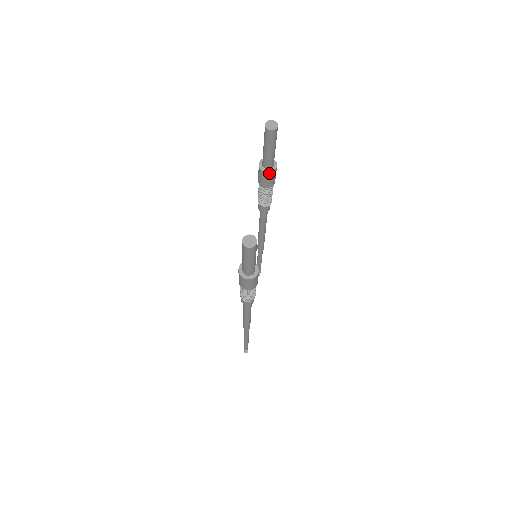
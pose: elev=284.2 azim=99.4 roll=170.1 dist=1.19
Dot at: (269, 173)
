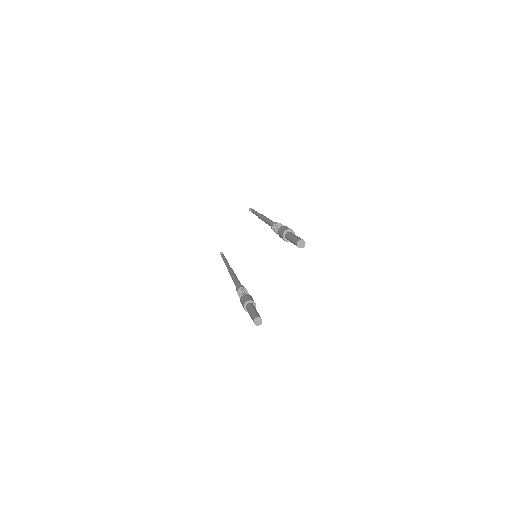
Dot at: (287, 241)
